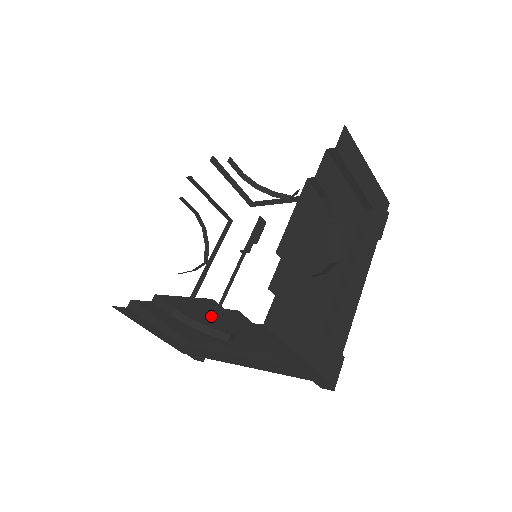
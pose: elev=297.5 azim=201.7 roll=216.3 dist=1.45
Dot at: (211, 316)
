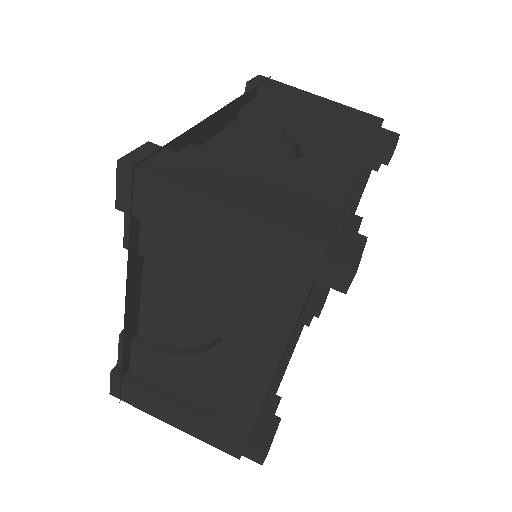
Dot at: (175, 302)
